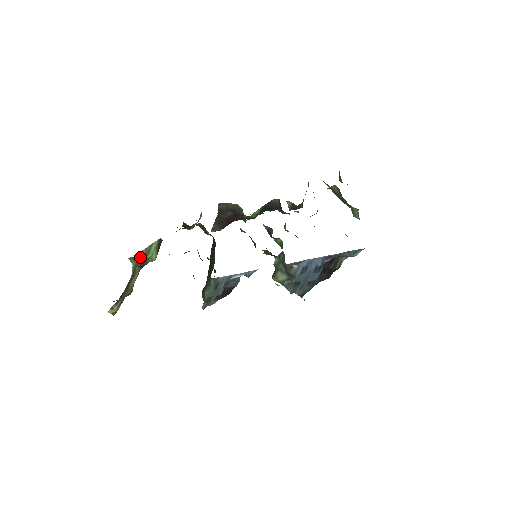
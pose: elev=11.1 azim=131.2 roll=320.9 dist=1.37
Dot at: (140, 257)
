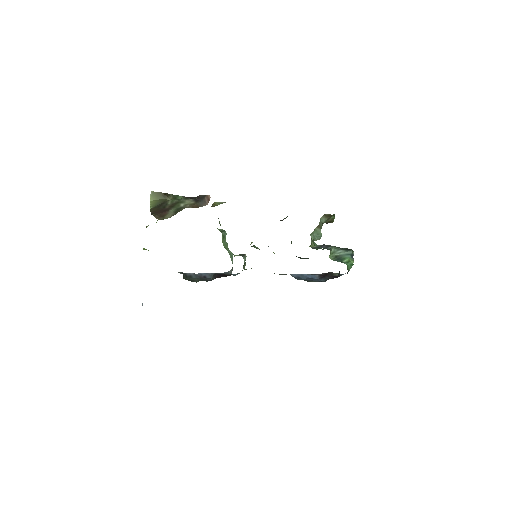
Dot at: (169, 197)
